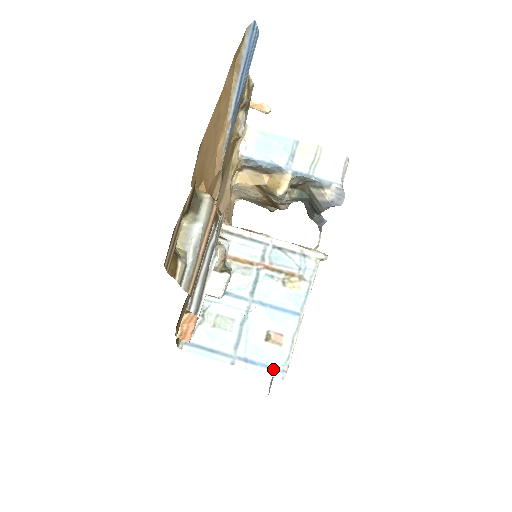
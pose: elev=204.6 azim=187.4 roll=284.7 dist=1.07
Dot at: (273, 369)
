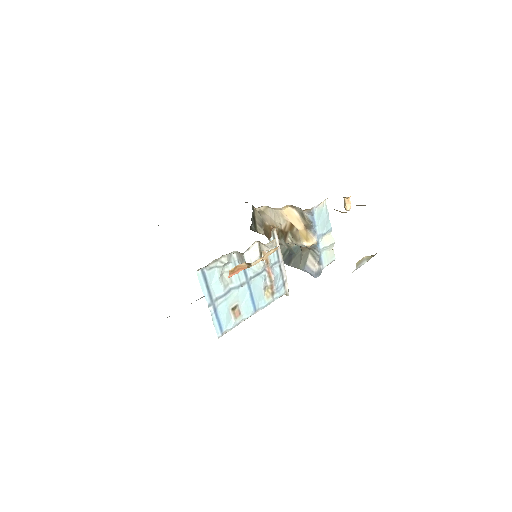
Dot at: (220, 328)
